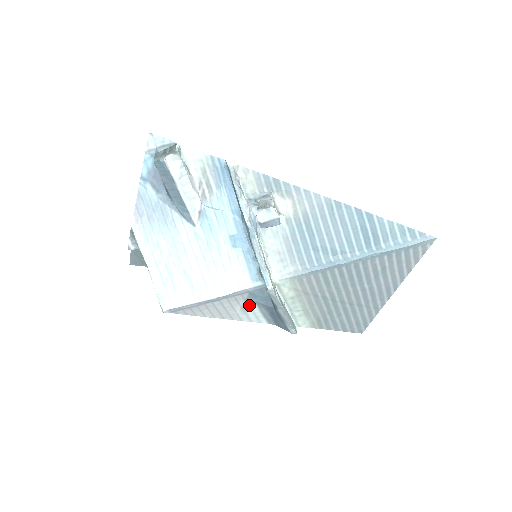
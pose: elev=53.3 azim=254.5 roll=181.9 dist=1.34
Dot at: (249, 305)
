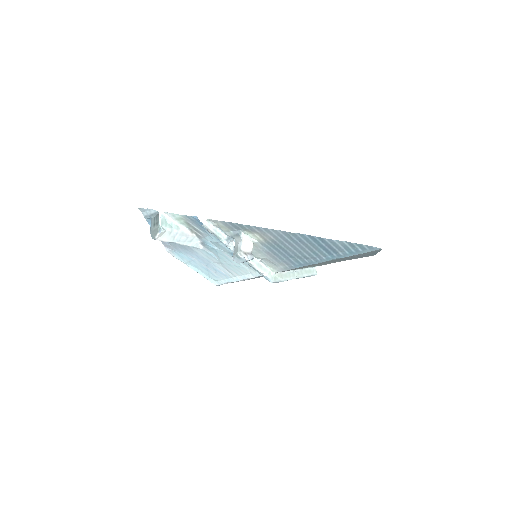
Dot at: occluded
